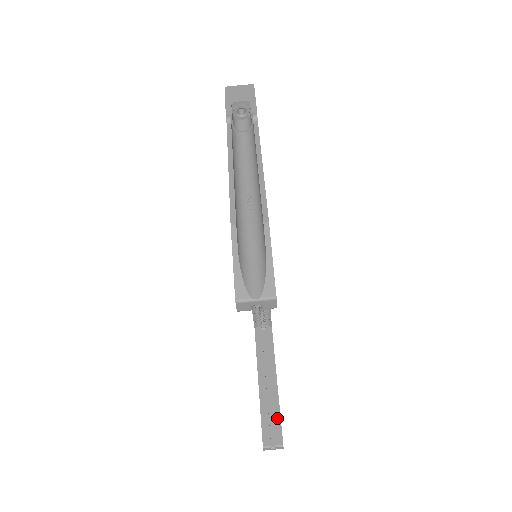
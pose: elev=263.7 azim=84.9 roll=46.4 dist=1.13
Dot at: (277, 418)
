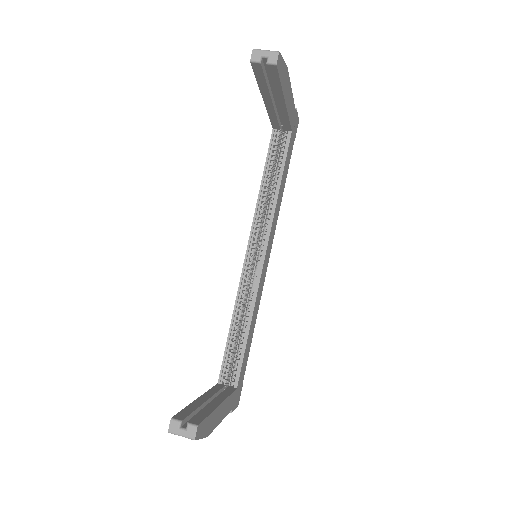
Dot at: (204, 414)
